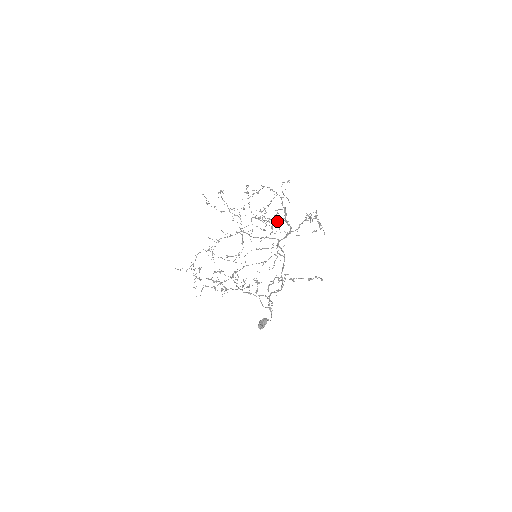
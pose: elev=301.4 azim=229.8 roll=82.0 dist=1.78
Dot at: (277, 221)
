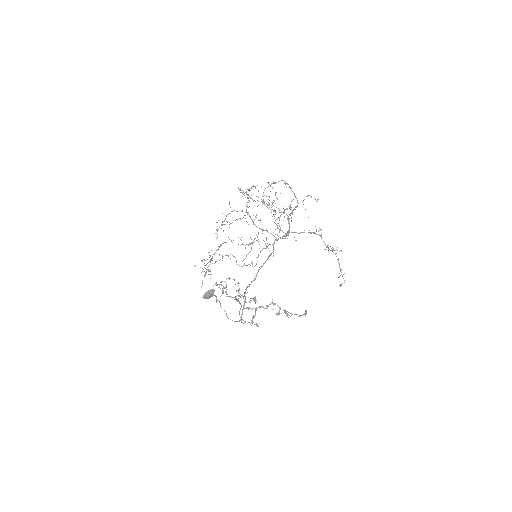
Dot at: occluded
